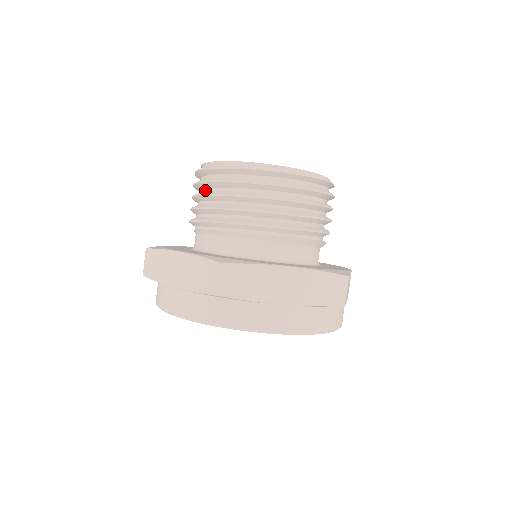
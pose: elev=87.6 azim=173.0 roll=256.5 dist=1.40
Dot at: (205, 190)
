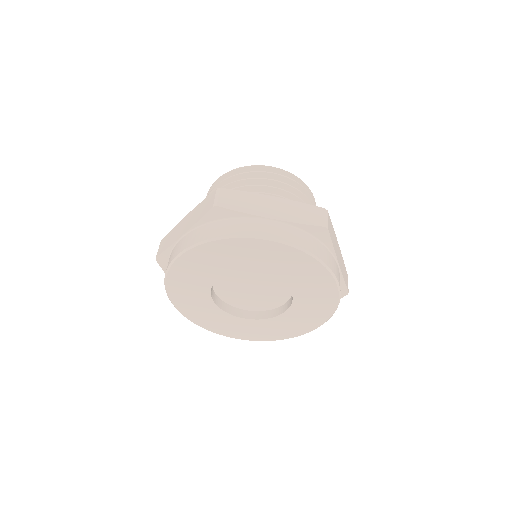
Dot at: occluded
